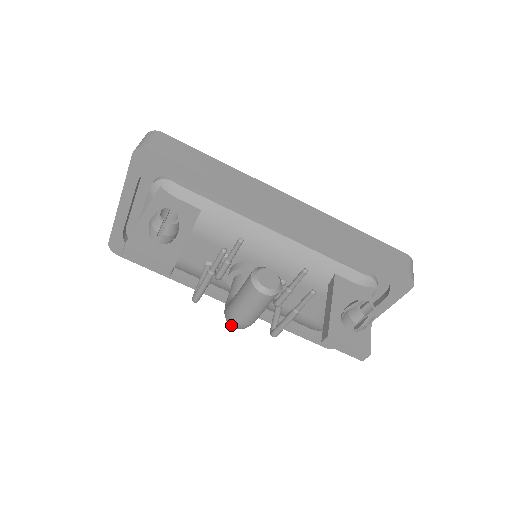
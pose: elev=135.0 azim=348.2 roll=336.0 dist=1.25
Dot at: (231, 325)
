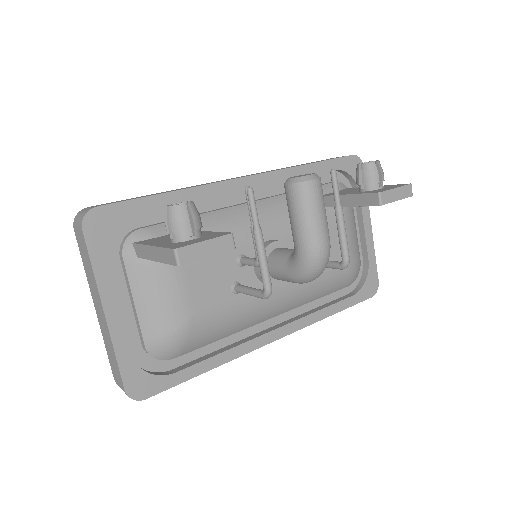
Dot at: (319, 264)
